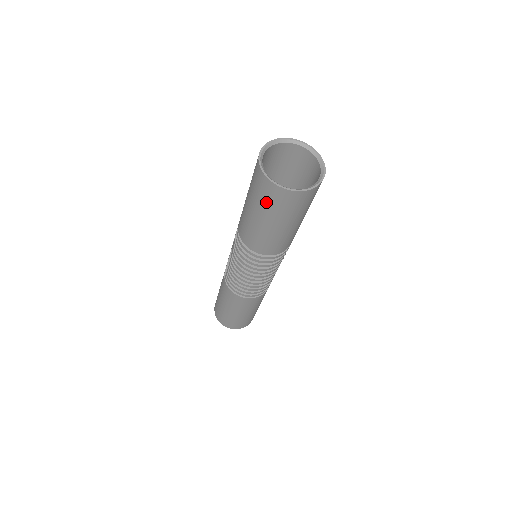
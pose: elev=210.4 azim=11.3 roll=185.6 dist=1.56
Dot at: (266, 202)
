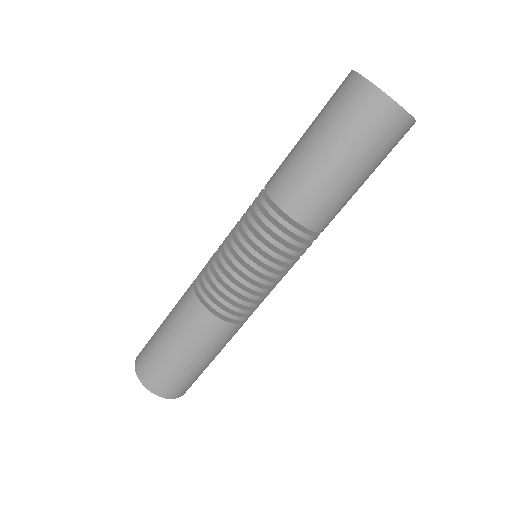
Dot at: (357, 125)
